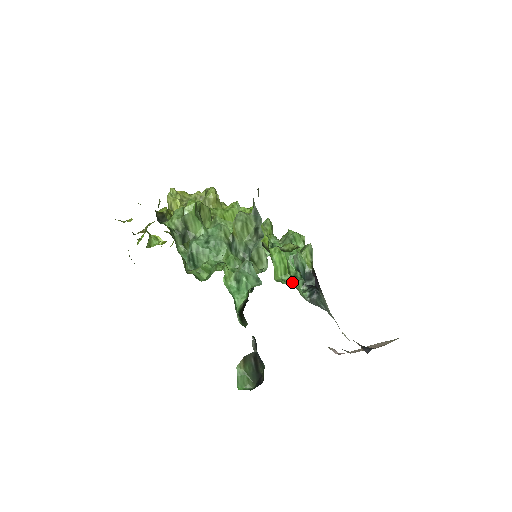
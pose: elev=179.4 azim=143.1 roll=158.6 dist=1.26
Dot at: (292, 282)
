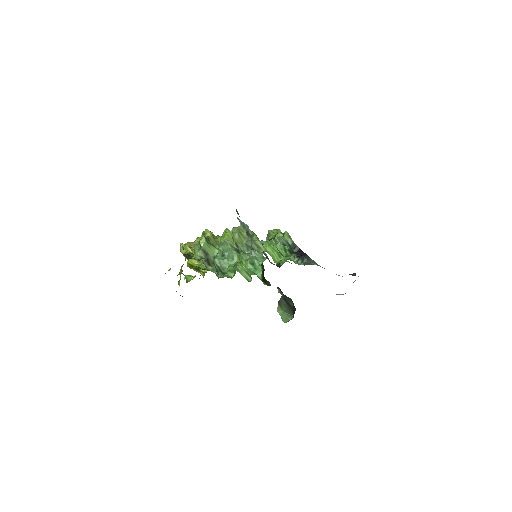
Dot at: occluded
